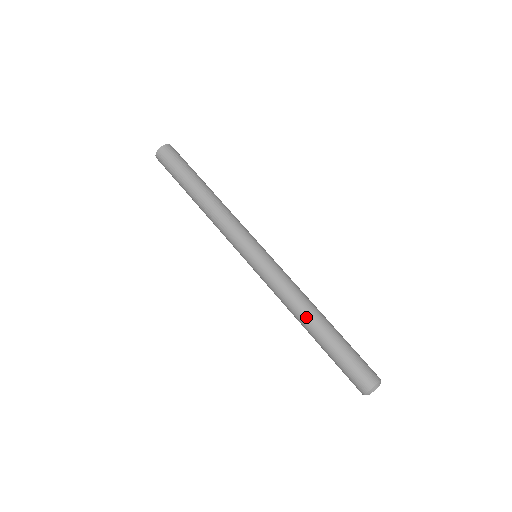
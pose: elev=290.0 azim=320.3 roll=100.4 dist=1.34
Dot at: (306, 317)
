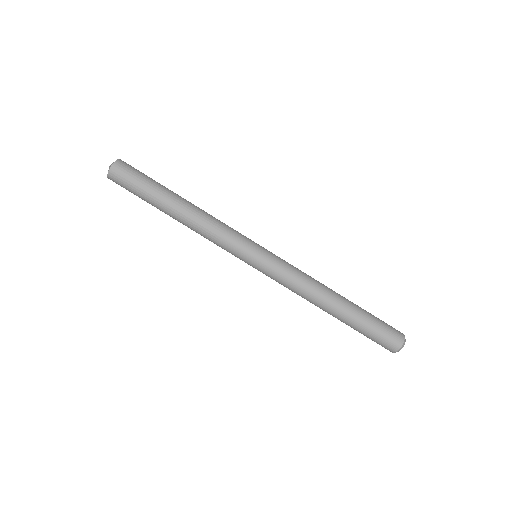
Dot at: occluded
